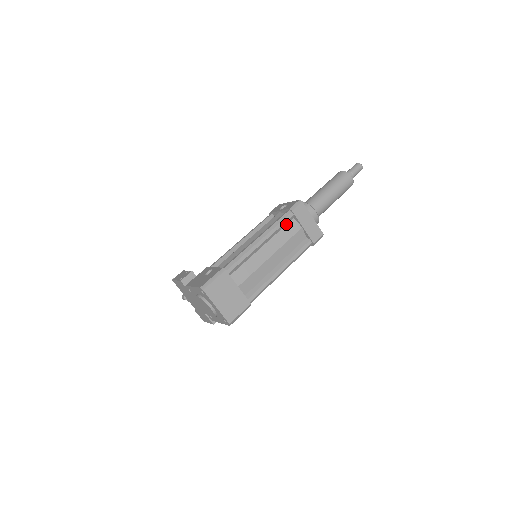
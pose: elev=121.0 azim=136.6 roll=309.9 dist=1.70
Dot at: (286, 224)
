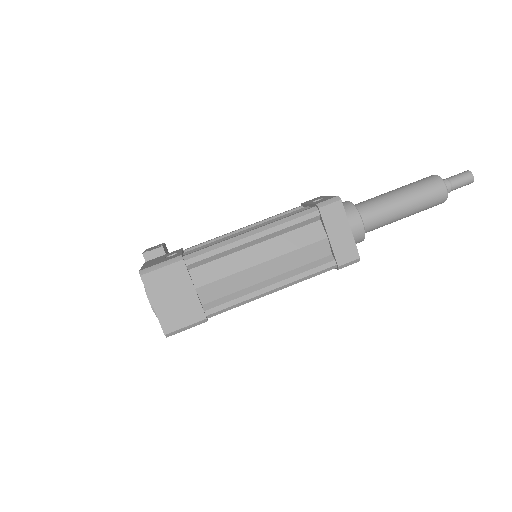
Dot at: (304, 225)
